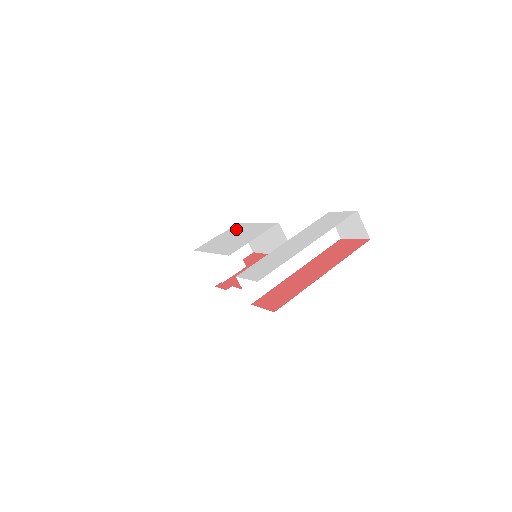
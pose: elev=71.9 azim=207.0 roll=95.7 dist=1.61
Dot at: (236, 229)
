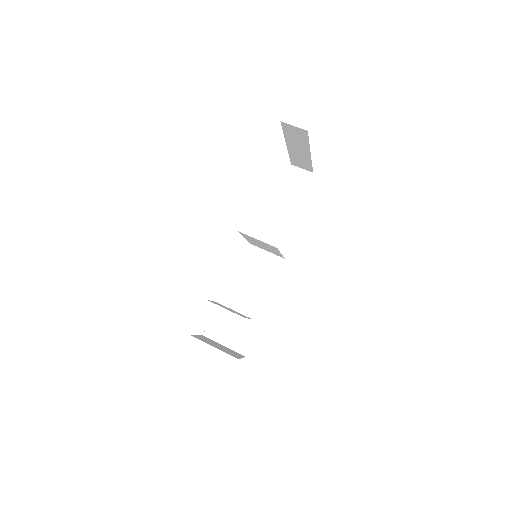
Dot at: occluded
